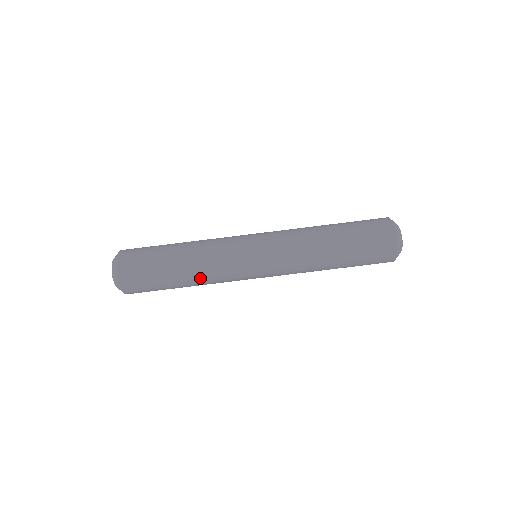
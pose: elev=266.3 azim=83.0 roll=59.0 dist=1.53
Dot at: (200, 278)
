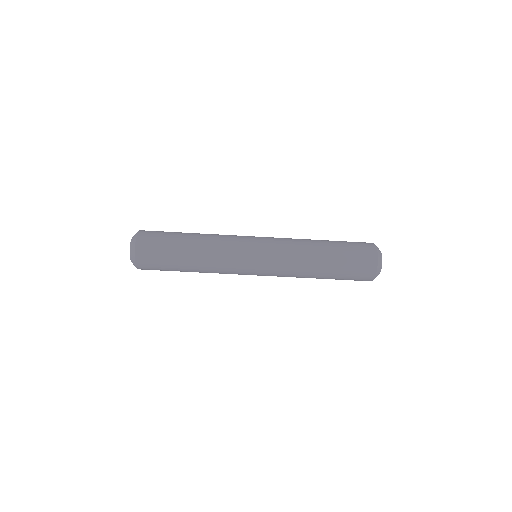
Dot at: (206, 272)
